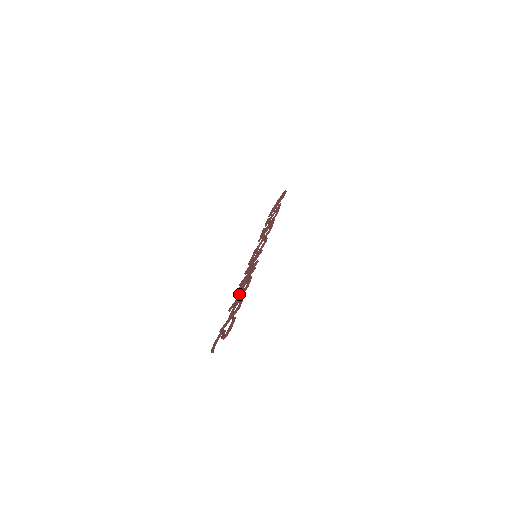
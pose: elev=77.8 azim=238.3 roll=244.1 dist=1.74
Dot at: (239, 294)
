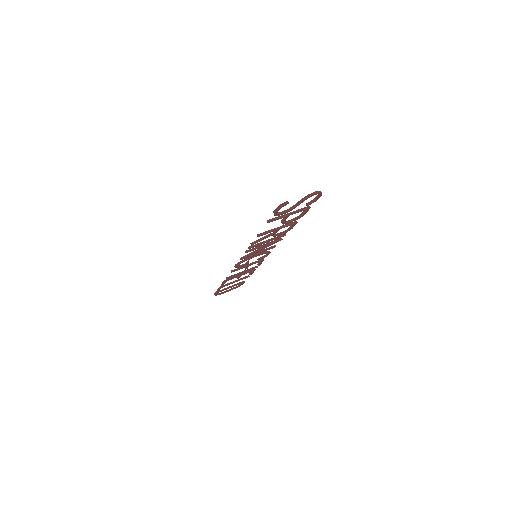
Dot at: occluded
